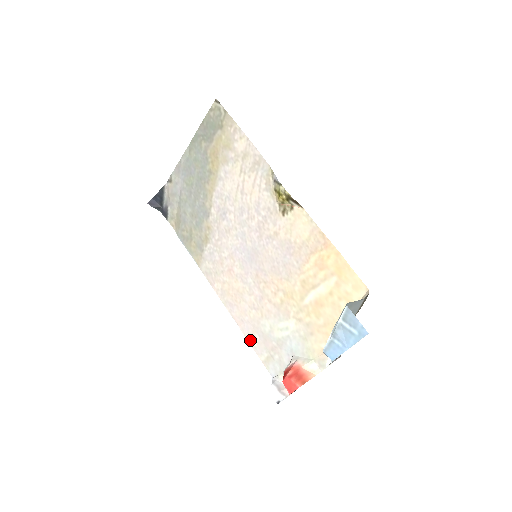
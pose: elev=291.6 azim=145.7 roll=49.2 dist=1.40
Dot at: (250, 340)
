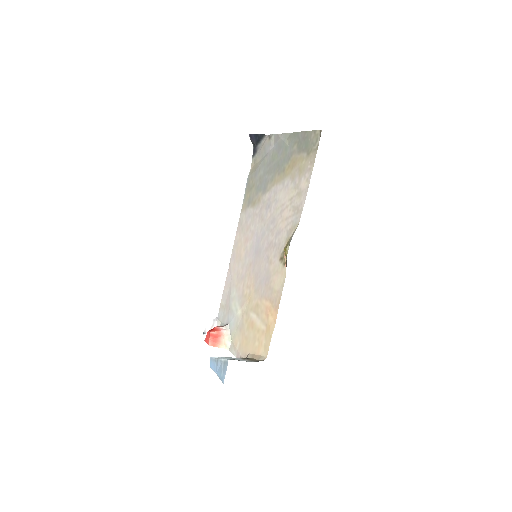
Dot at: (225, 286)
